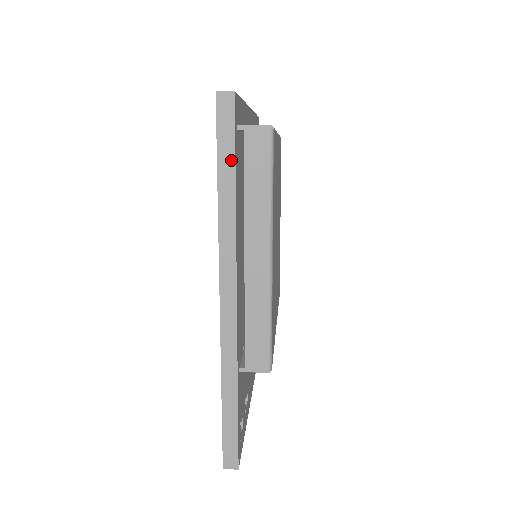
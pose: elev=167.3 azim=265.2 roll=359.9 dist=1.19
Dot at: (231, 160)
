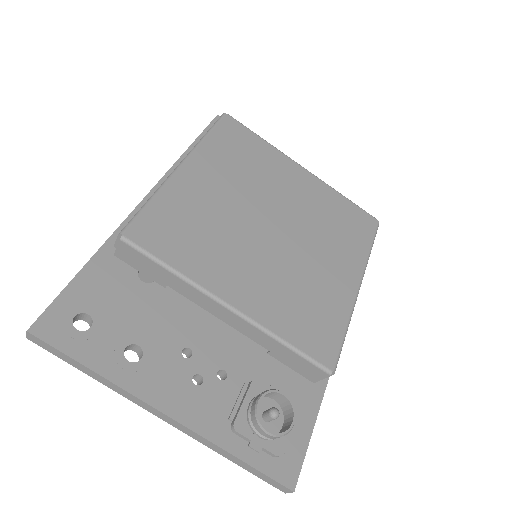
Dot at: (198, 138)
